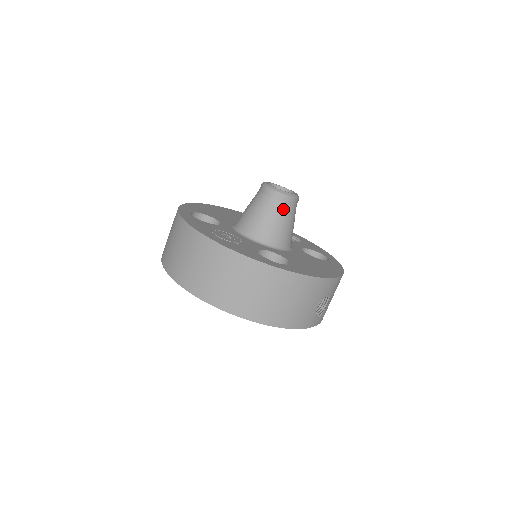
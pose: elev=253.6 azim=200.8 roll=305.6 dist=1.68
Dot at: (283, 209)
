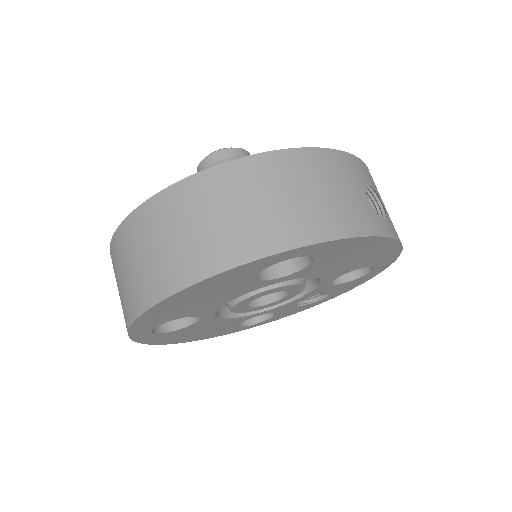
Dot at: occluded
